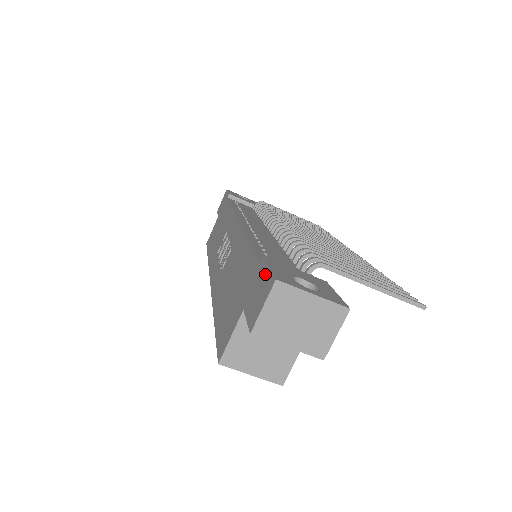
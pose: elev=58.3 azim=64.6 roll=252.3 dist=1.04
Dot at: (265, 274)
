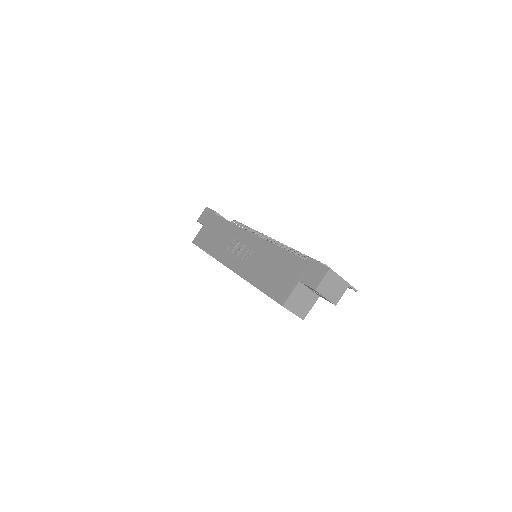
Dot at: (317, 266)
